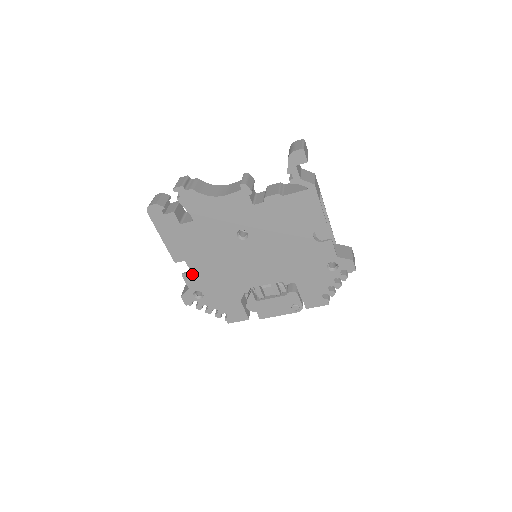
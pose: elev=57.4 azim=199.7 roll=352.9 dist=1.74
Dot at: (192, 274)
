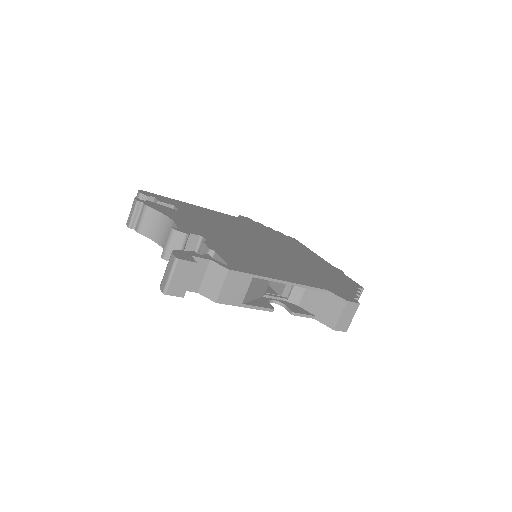
Dot at: occluded
